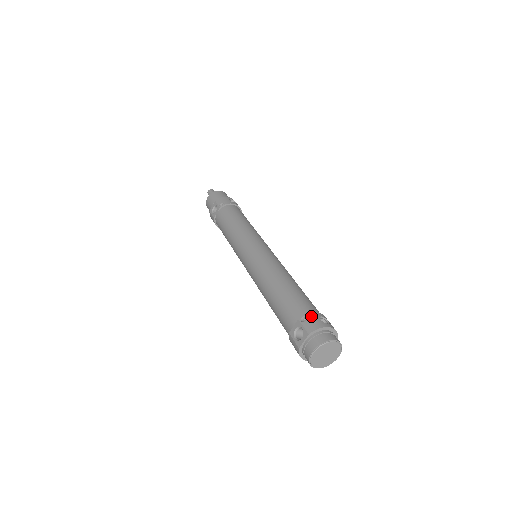
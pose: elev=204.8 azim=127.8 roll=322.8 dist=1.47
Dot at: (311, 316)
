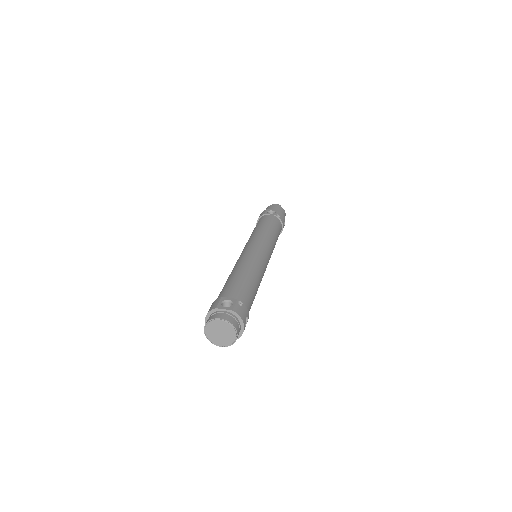
Dot at: (245, 308)
